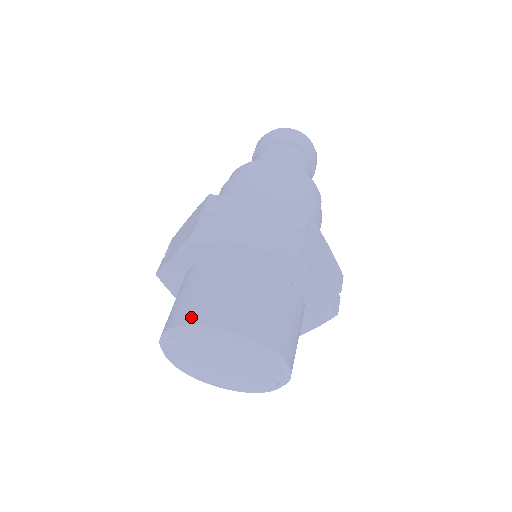
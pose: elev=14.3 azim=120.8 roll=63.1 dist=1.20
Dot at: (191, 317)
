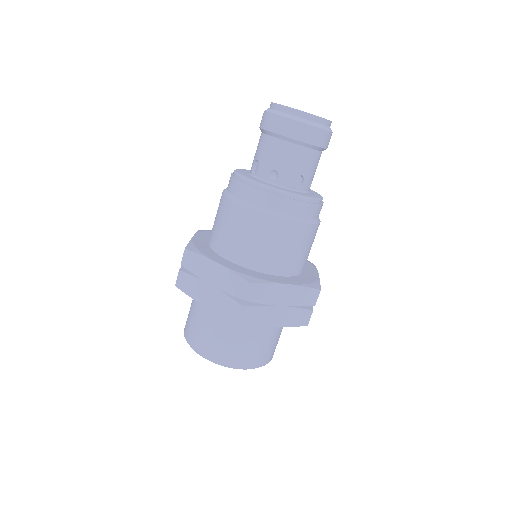
Dot at: (188, 336)
